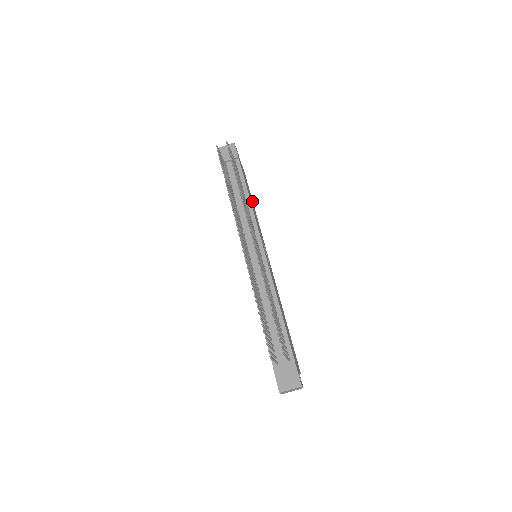
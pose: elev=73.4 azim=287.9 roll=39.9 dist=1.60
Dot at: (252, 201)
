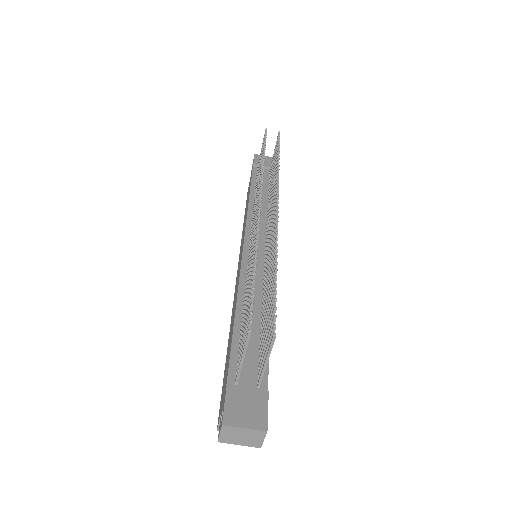
Dot at: occluded
